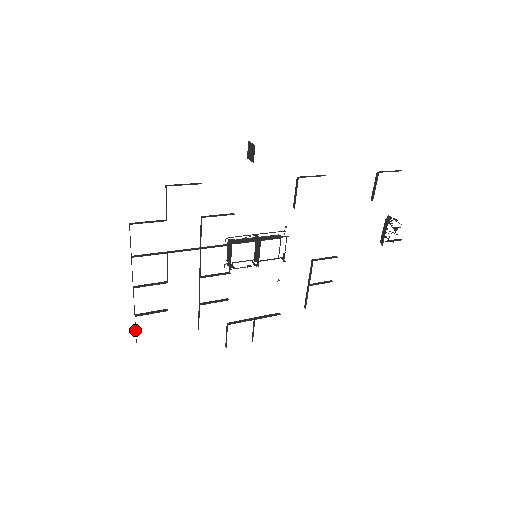
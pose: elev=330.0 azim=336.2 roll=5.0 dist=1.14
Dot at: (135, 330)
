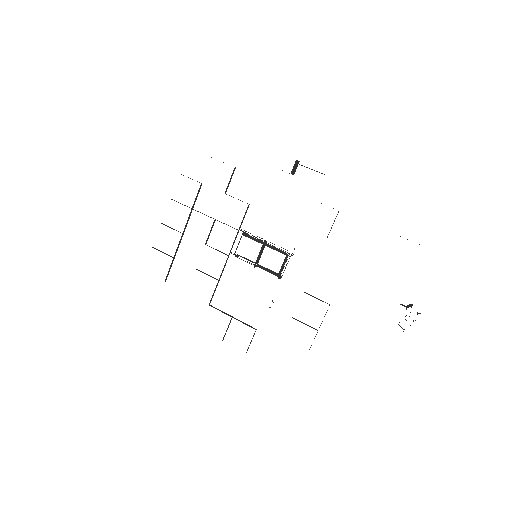
Dot at: occluded
